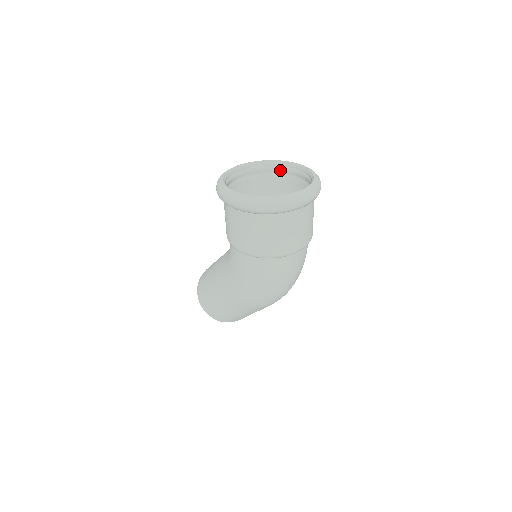
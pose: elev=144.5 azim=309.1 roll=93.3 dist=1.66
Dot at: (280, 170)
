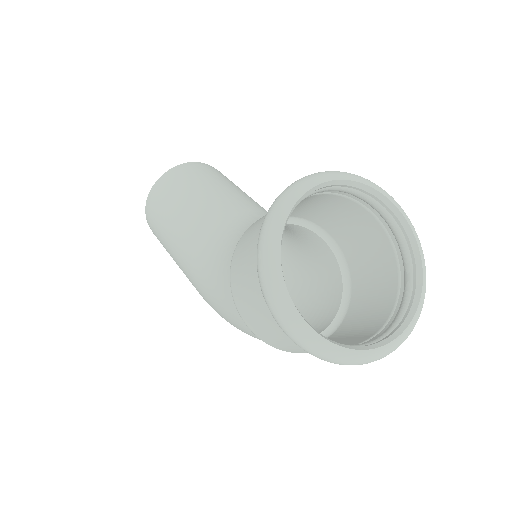
Dot at: (379, 211)
